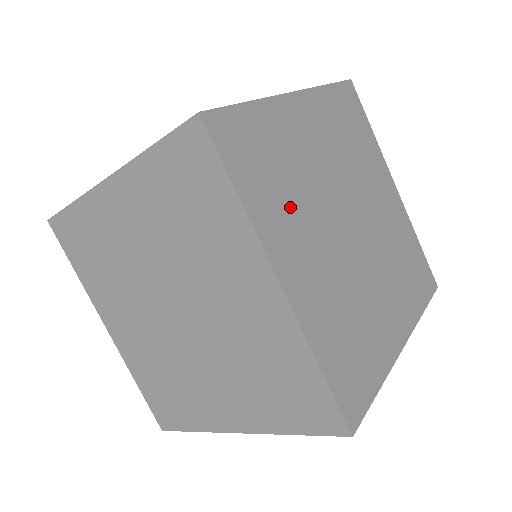
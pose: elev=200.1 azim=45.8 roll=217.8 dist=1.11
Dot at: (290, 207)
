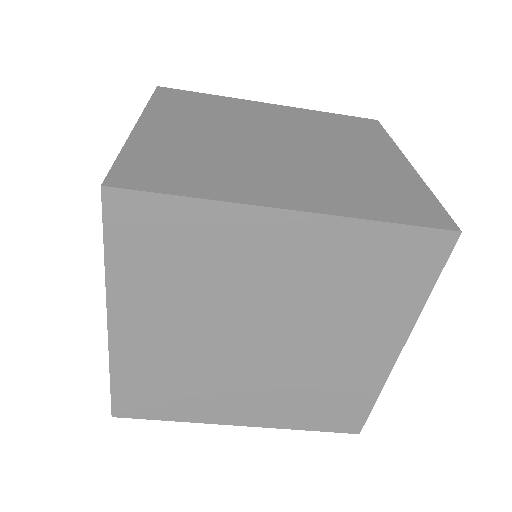
Dot at: (202, 392)
